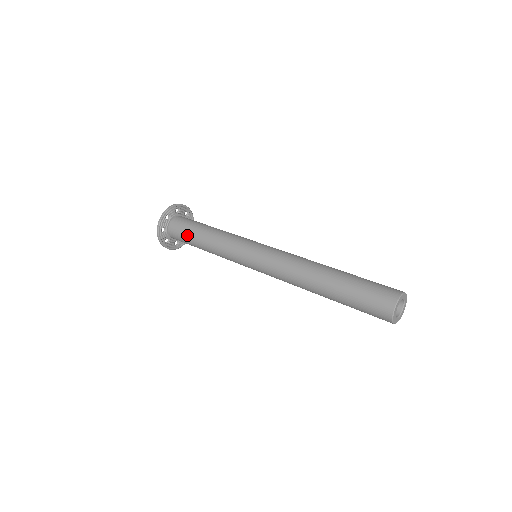
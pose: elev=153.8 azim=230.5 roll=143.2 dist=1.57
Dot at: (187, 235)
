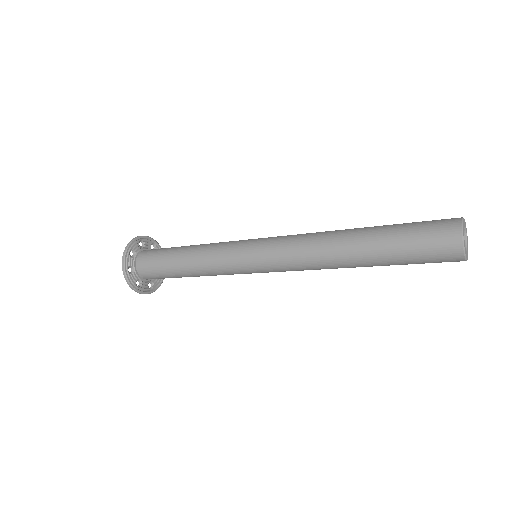
Dot at: (162, 265)
